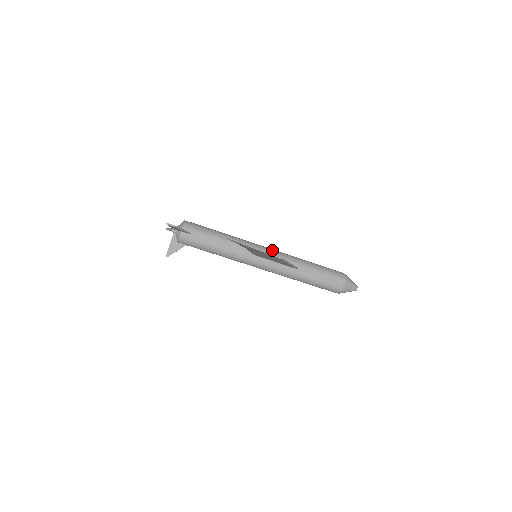
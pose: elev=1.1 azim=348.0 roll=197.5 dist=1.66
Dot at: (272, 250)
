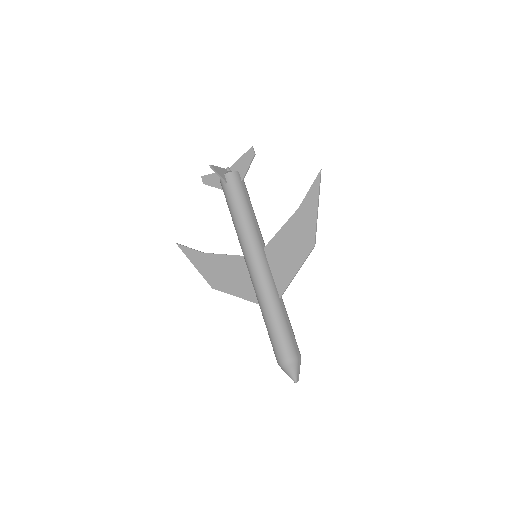
Dot at: occluded
